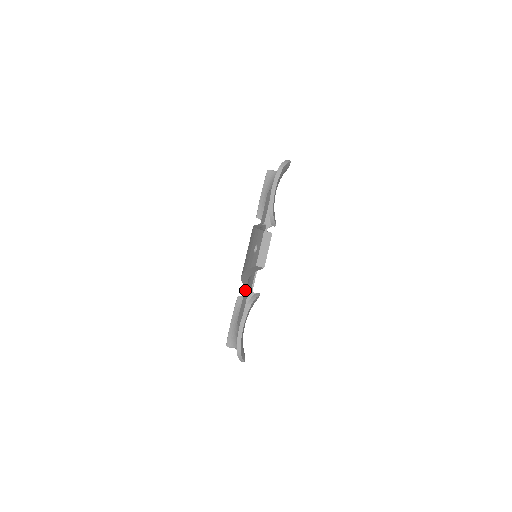
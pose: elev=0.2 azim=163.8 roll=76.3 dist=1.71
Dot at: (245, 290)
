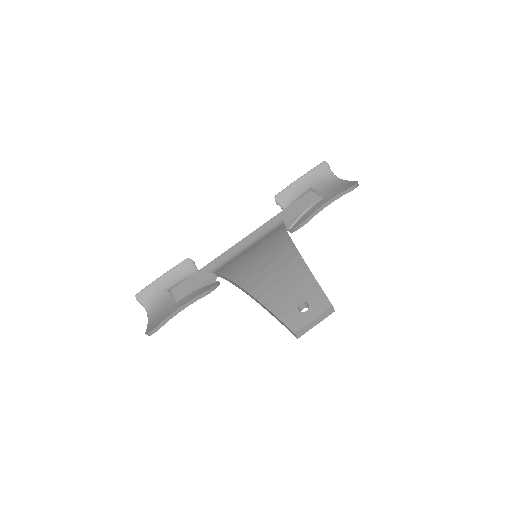
Dot at: (207, 266)
